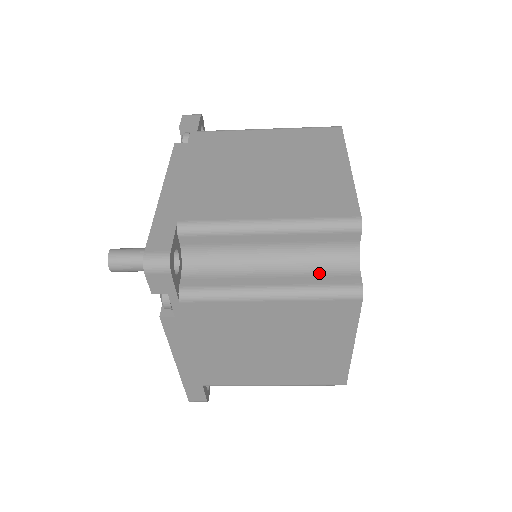
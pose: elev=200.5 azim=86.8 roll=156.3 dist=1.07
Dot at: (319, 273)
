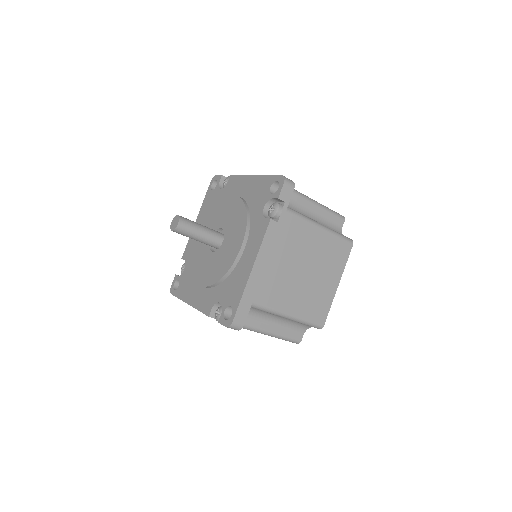
Dot at: occluded
